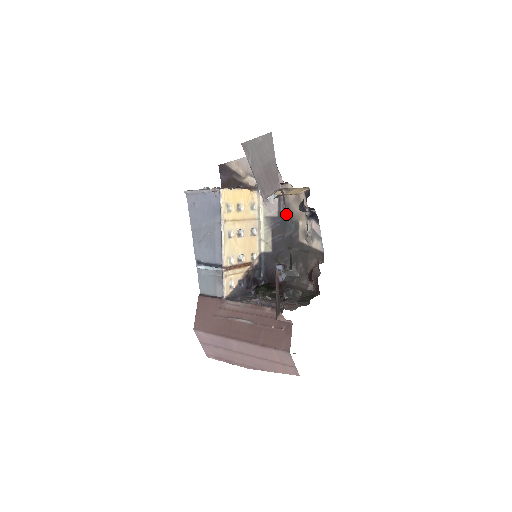
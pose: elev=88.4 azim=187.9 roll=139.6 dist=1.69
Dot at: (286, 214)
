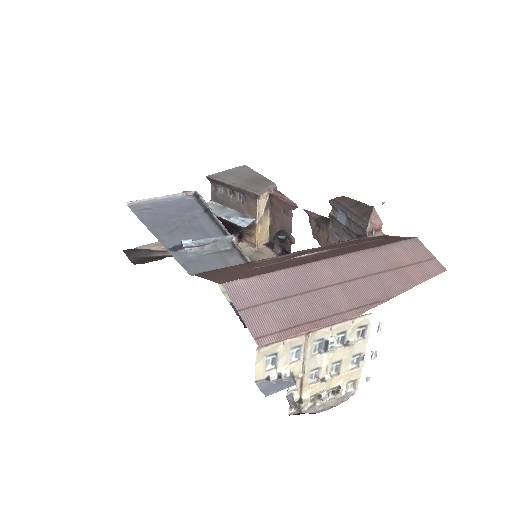
Dot at: occluded
